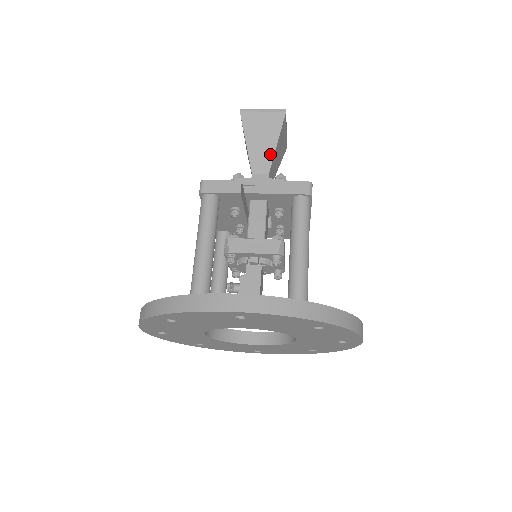
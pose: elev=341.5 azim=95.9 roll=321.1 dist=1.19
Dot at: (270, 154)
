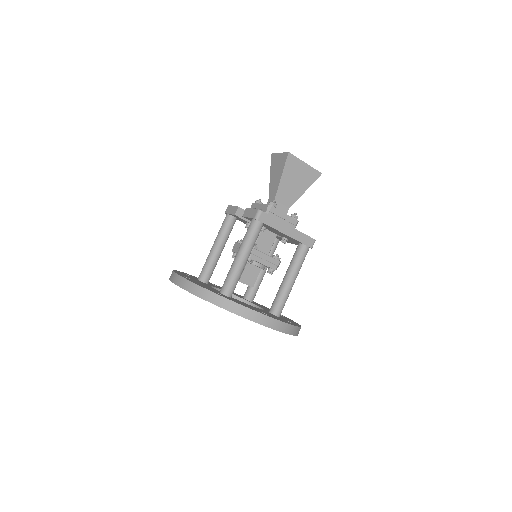
Dot at: (277, 186)
